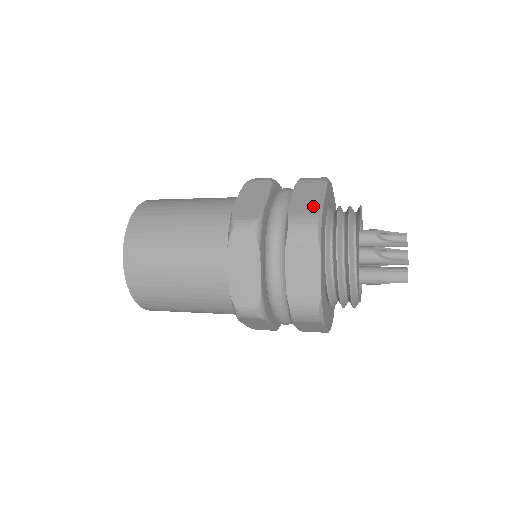
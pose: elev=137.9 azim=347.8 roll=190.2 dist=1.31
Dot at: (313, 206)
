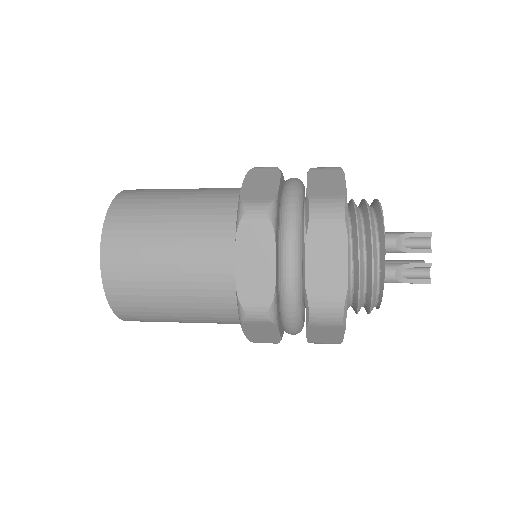
Dot at: (335, 285)
